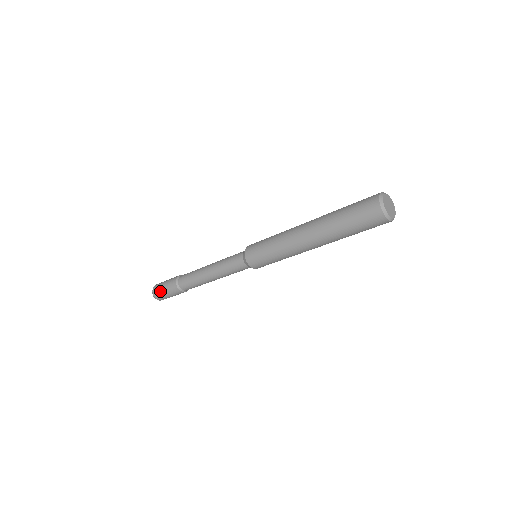
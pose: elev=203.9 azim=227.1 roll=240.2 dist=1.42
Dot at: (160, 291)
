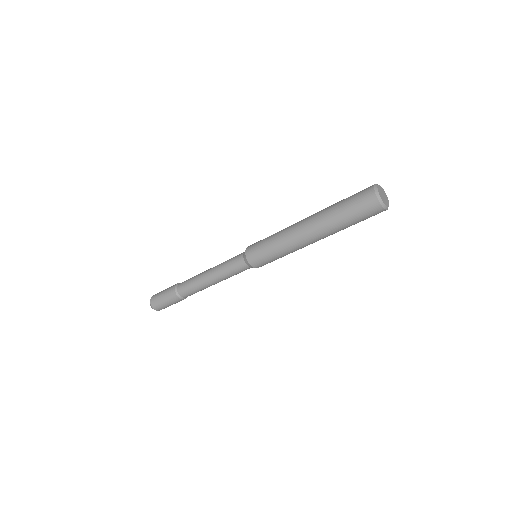
Dot at: (158, 297)
